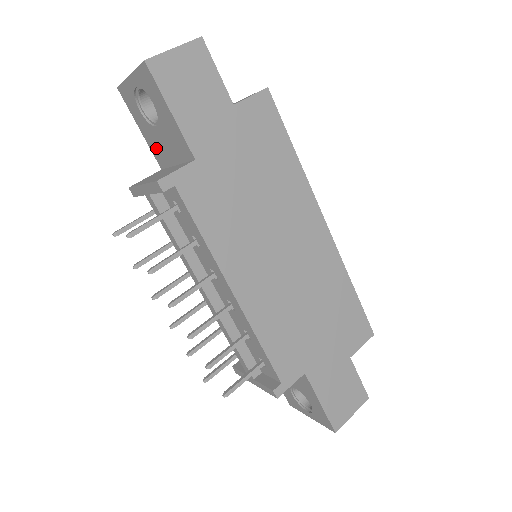
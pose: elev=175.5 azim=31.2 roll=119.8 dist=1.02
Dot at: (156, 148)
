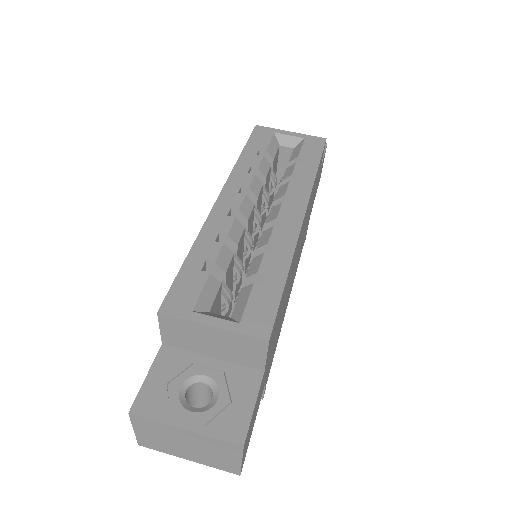
Dot at: occluded
